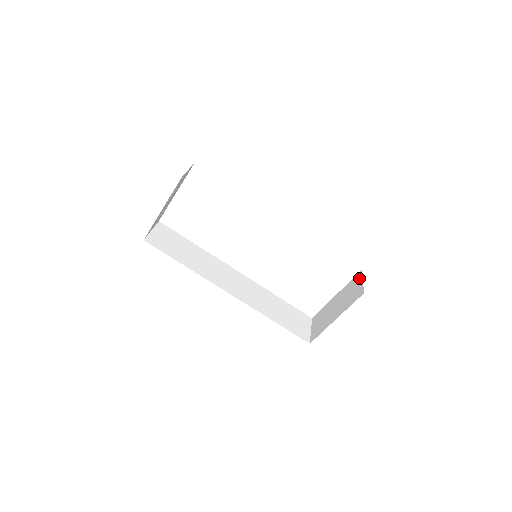
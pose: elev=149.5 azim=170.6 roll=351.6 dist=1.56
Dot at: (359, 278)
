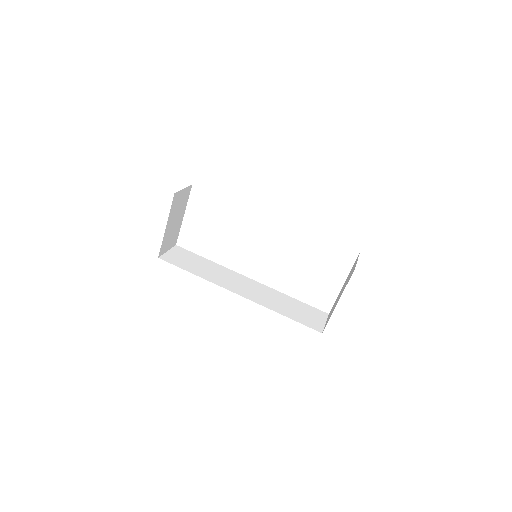
Dot at: (356, 260)
